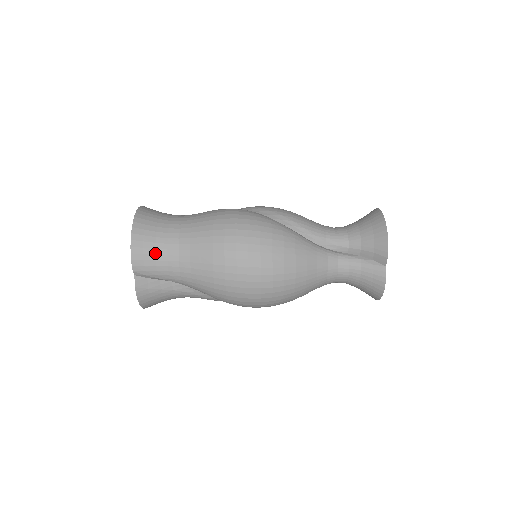
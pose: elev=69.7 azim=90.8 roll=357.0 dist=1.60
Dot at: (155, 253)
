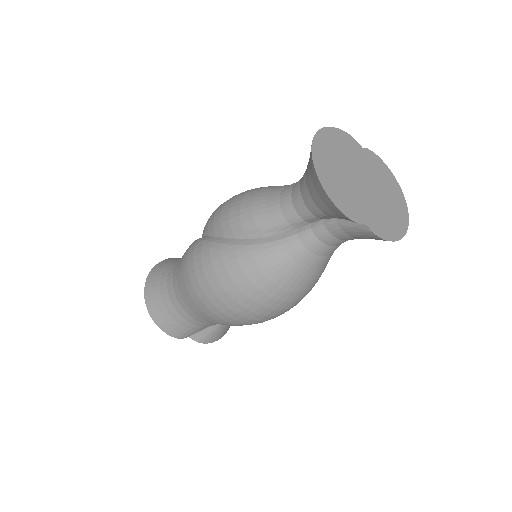
Dot at: (179, 324)
